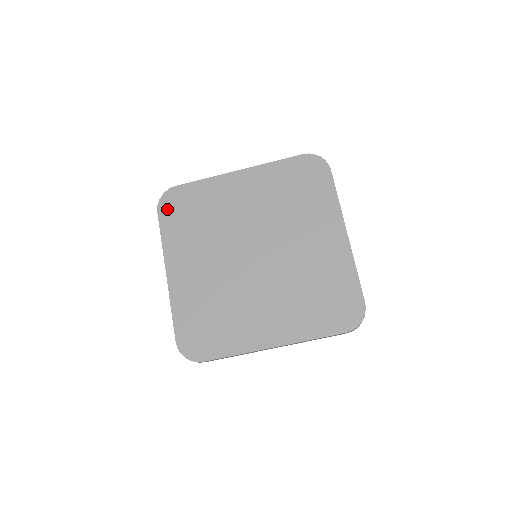
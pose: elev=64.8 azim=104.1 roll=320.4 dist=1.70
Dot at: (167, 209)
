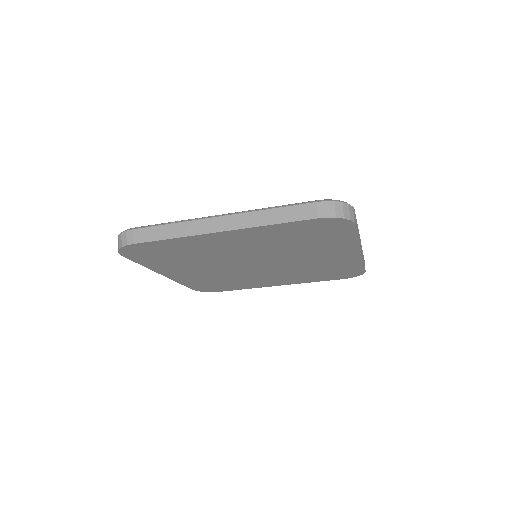
Dot at: (134, 255)
